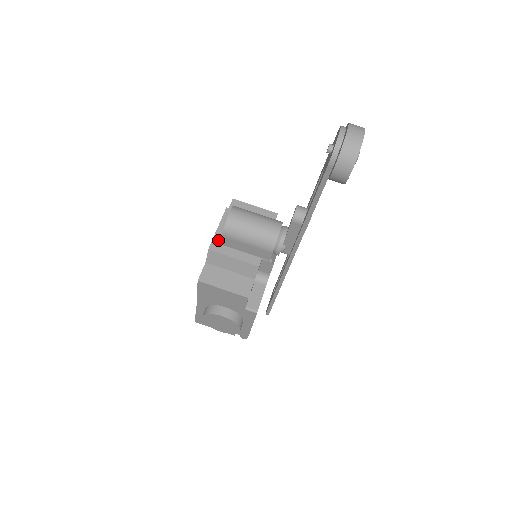
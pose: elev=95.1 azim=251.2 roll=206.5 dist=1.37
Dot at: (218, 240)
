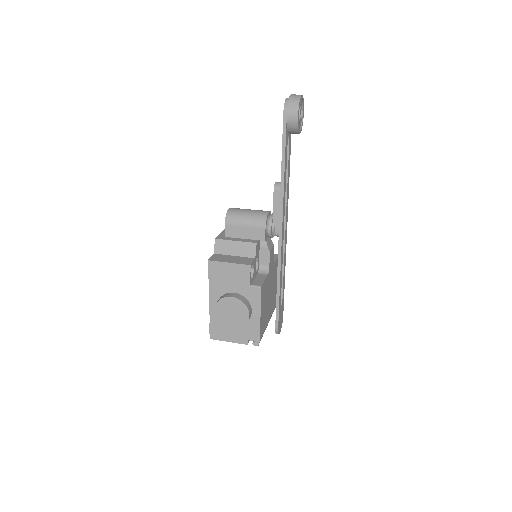
Dot at: (223, 235)
